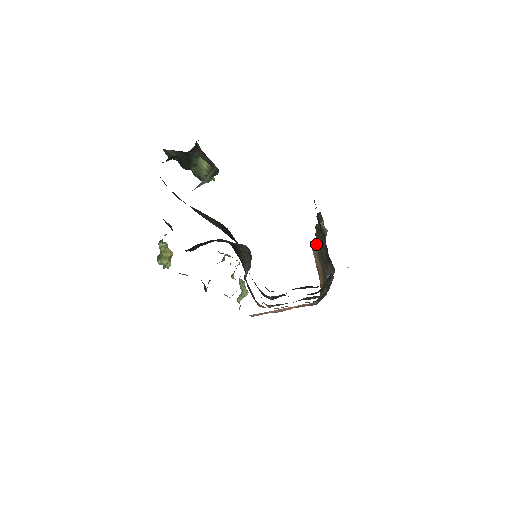
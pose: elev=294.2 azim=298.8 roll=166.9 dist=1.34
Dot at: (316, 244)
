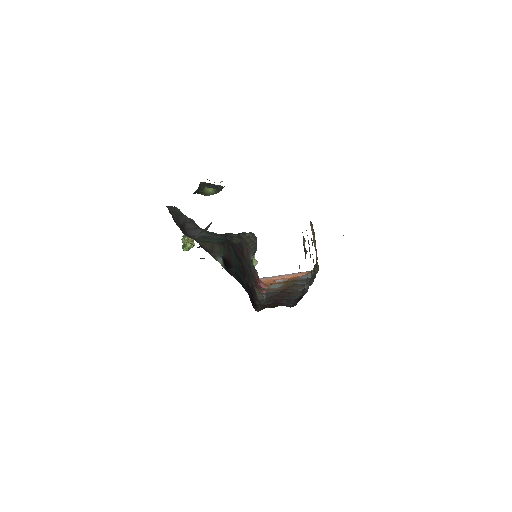
Dot at: occluded
